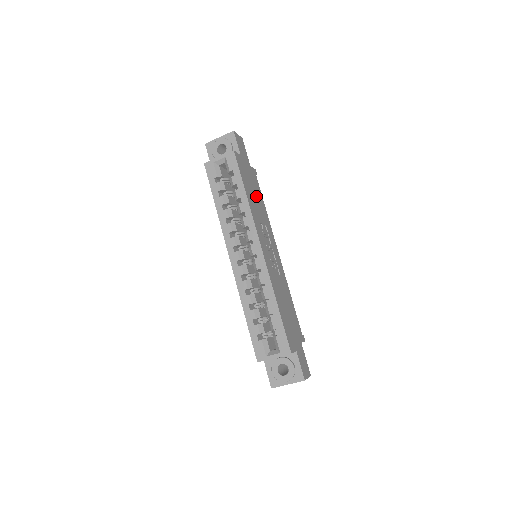
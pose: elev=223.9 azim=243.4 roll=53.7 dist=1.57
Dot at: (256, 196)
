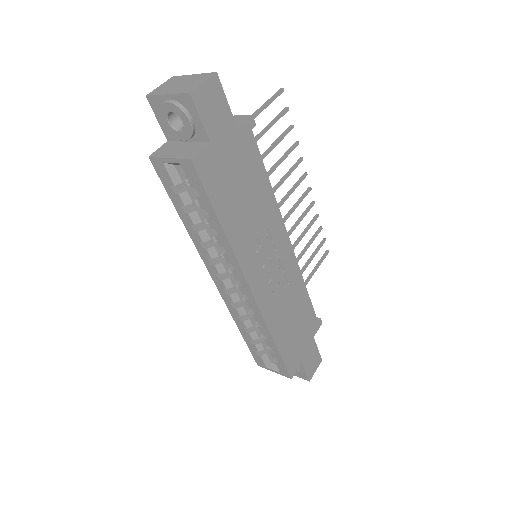
Dot at: (248, 192)
